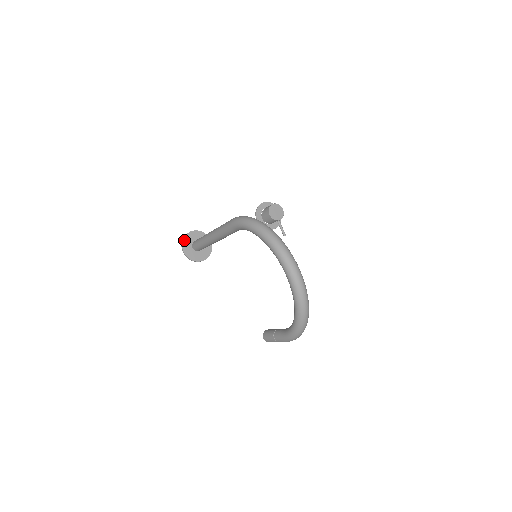
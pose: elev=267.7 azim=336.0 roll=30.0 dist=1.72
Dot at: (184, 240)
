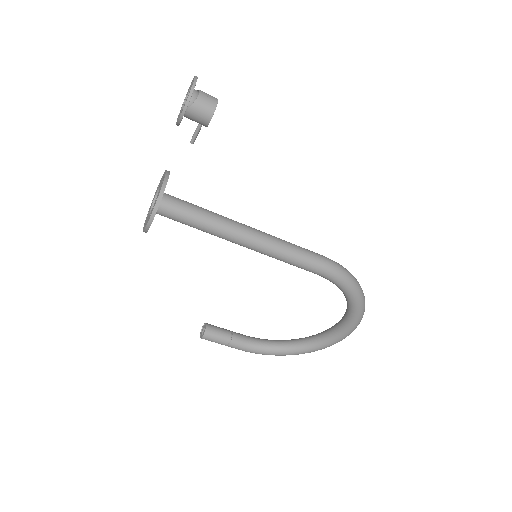
Dot at: occluded
